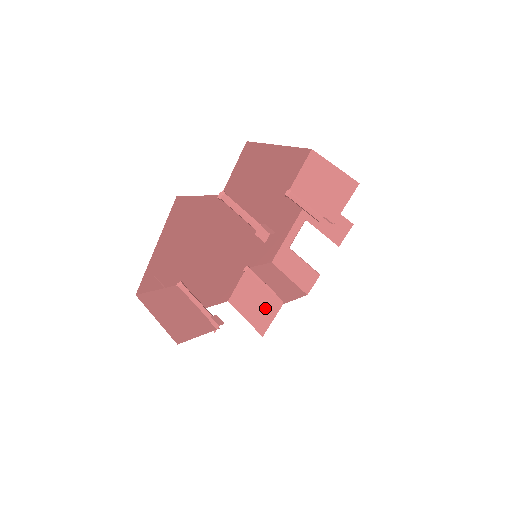
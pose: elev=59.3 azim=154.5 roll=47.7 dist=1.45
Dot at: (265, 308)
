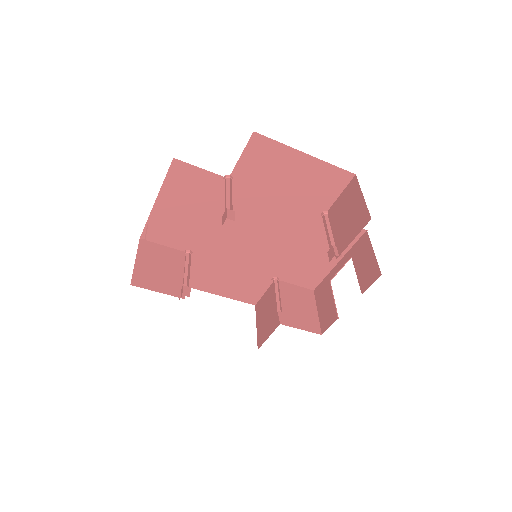
Dot at: (270, 322)
